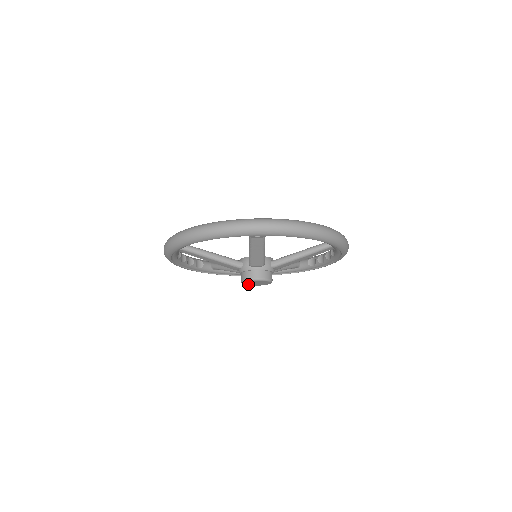
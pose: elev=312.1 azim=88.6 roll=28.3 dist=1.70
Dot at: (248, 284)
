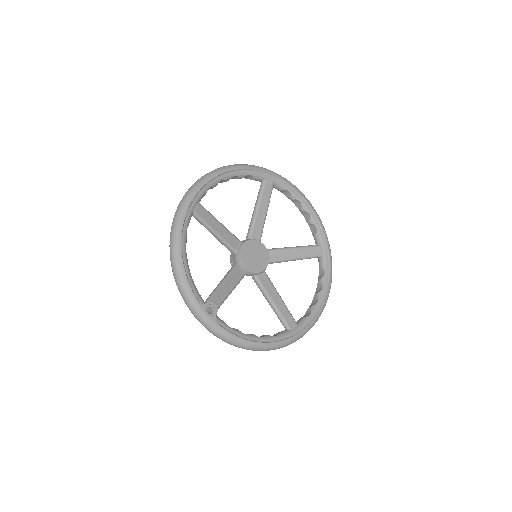
Dot at: occluded
